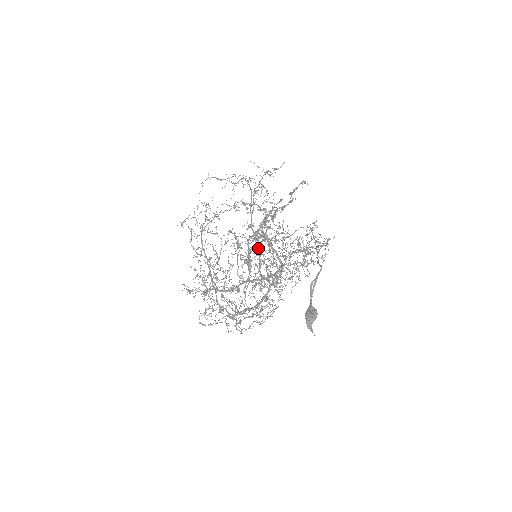
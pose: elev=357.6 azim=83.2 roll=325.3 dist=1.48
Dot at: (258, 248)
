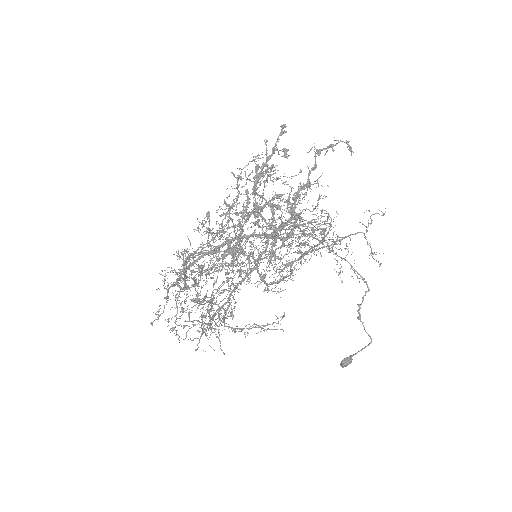
Dot at: occluded
